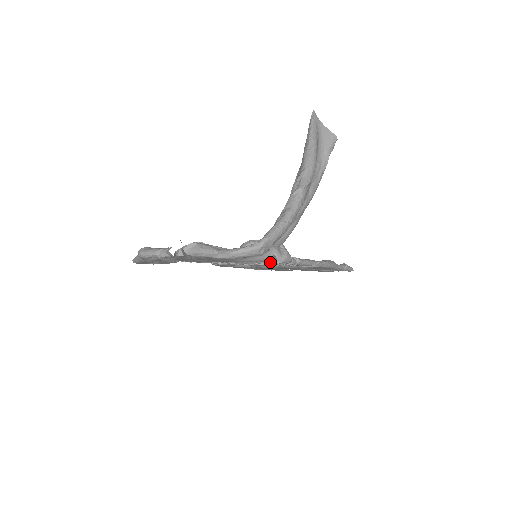
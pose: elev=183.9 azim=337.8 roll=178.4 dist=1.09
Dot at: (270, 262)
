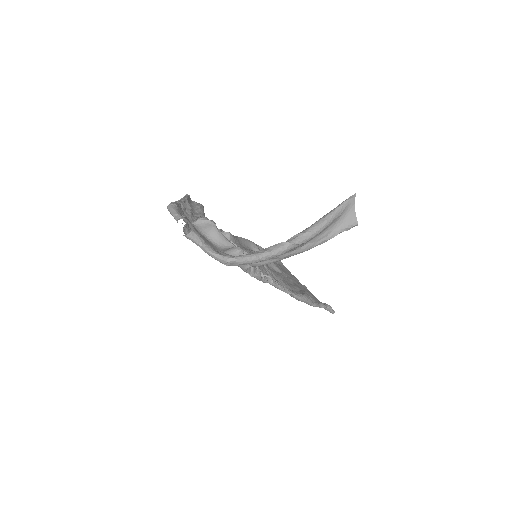
Dot at: (244, 271)
